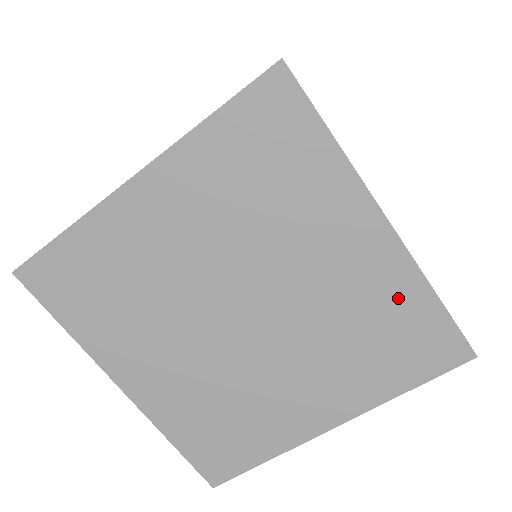
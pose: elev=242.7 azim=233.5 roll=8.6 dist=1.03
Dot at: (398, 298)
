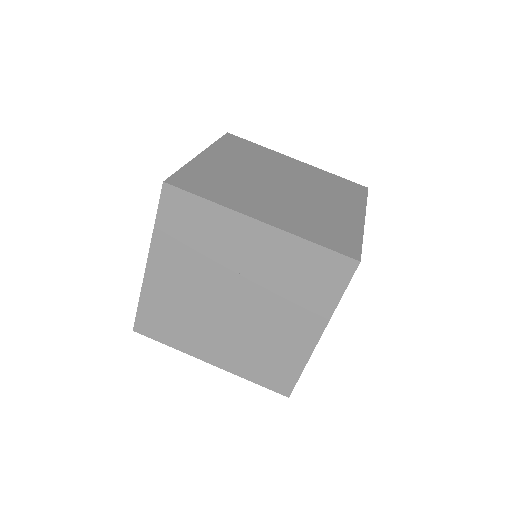
Dot at: (346, 228)
